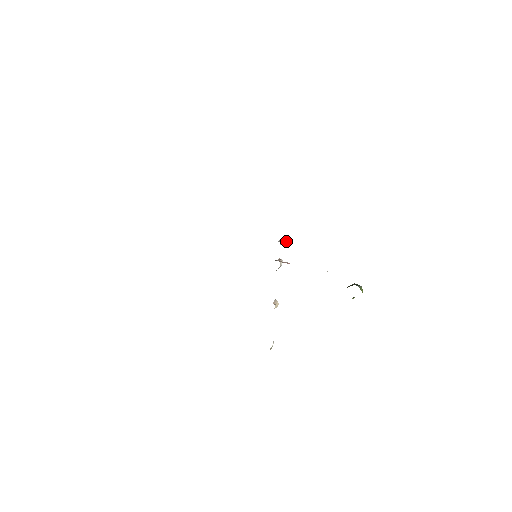
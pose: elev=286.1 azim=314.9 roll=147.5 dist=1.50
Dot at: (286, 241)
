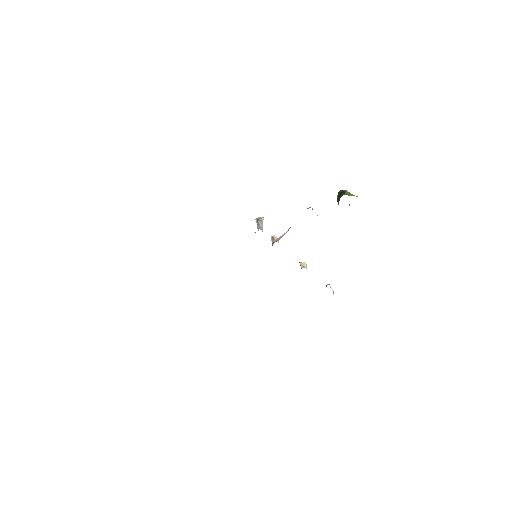
Dot at: (262, 222)
